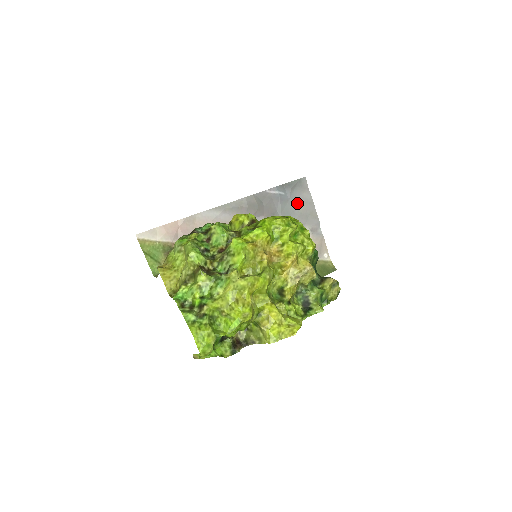
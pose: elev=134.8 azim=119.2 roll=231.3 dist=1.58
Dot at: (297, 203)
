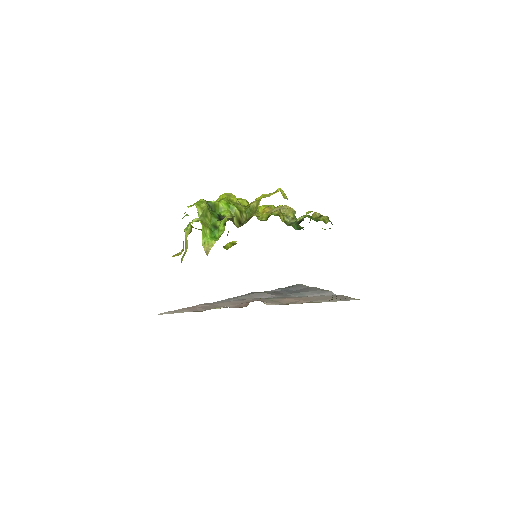
Dot at: (302, 290)
